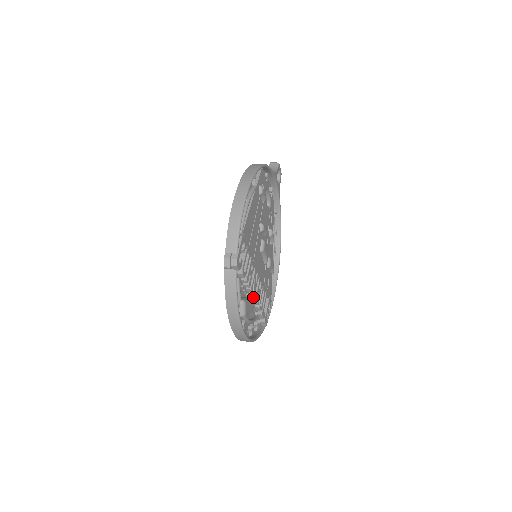
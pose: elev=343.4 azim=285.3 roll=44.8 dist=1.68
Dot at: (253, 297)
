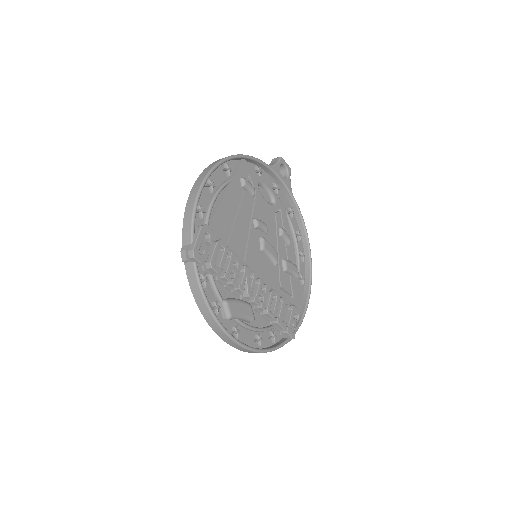
Dot at: (252, 300)
